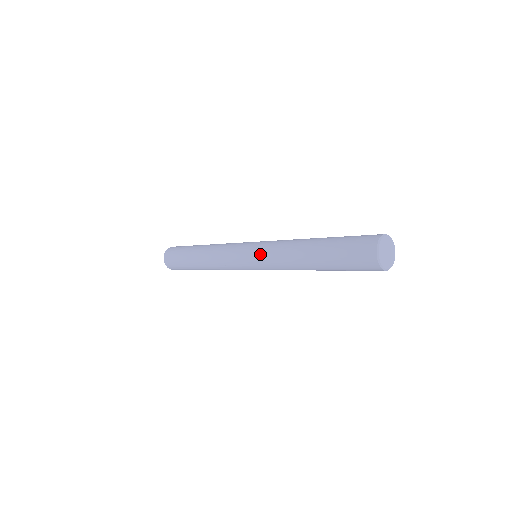
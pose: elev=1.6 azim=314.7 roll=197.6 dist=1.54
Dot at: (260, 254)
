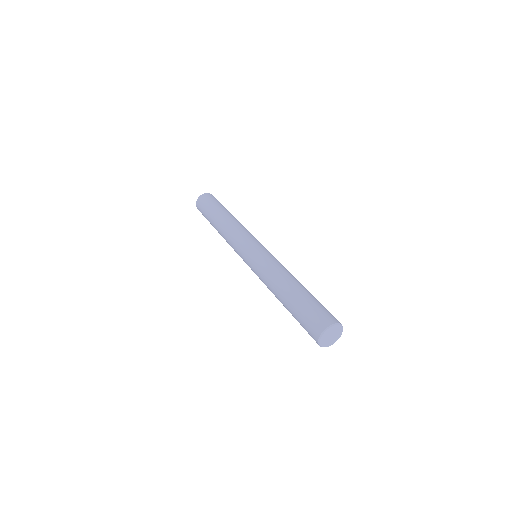
Dot at: (253, 271)
